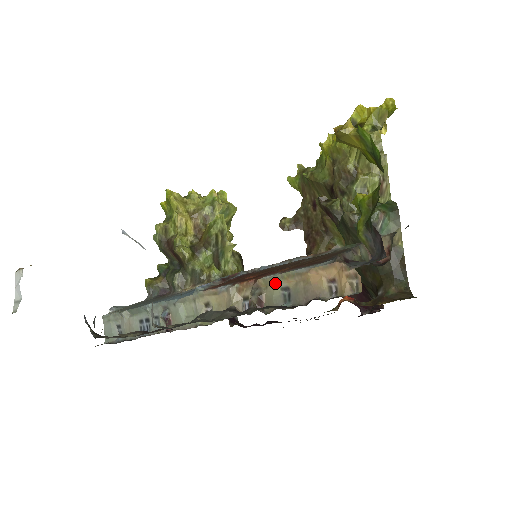
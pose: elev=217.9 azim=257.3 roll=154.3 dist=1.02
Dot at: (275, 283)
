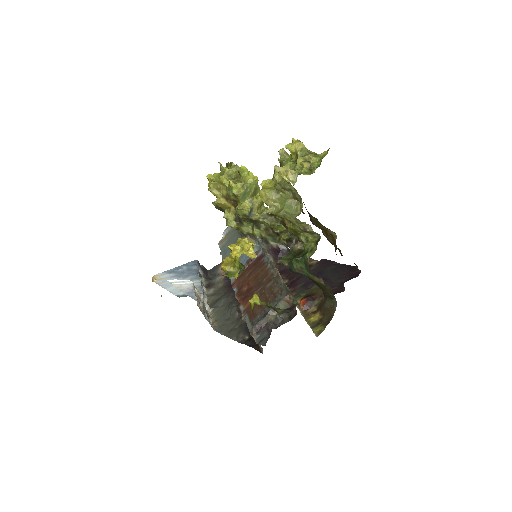
Dot at: occluded
